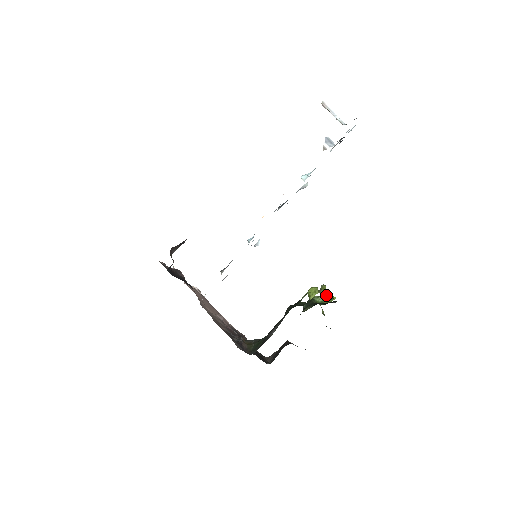
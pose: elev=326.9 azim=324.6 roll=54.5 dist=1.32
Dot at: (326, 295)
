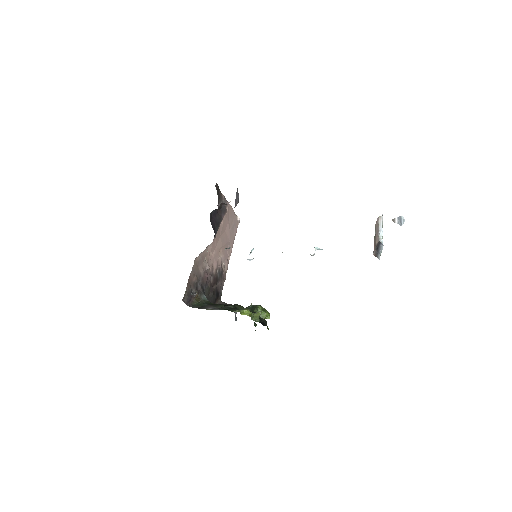
Dot at: (257, 318)
